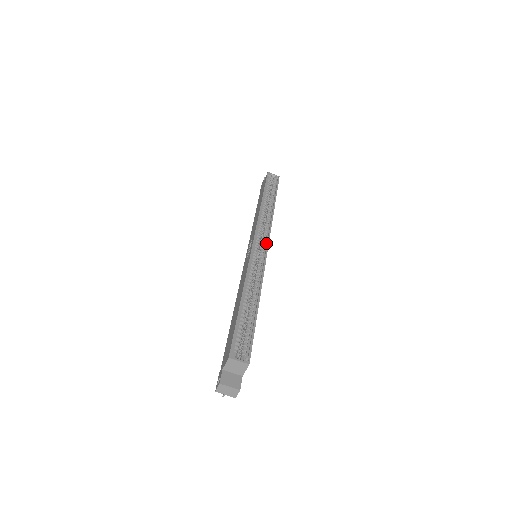
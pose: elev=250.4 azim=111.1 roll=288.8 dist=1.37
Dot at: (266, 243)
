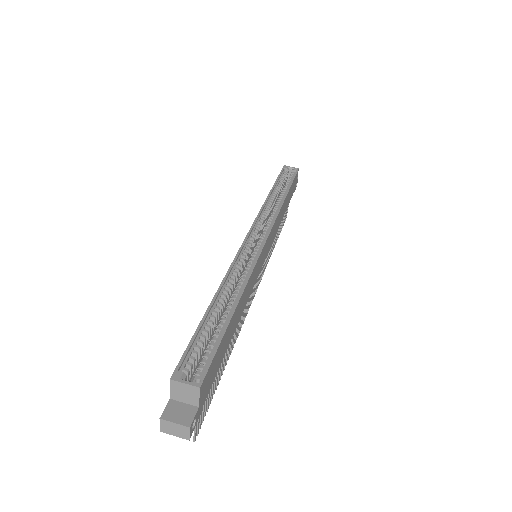
Dot at: (265, 237)
